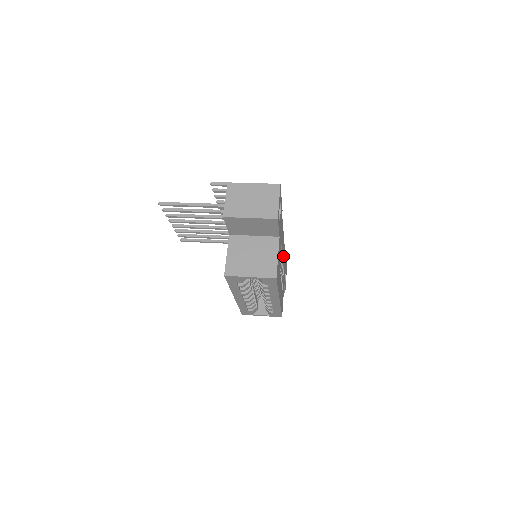
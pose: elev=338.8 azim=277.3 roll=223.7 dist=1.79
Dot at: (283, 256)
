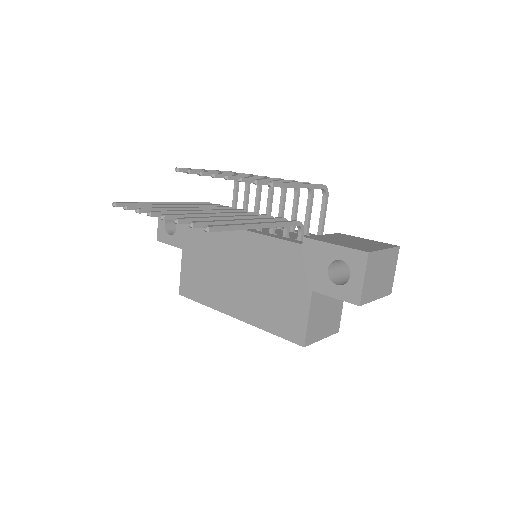
Dot at: occluded
